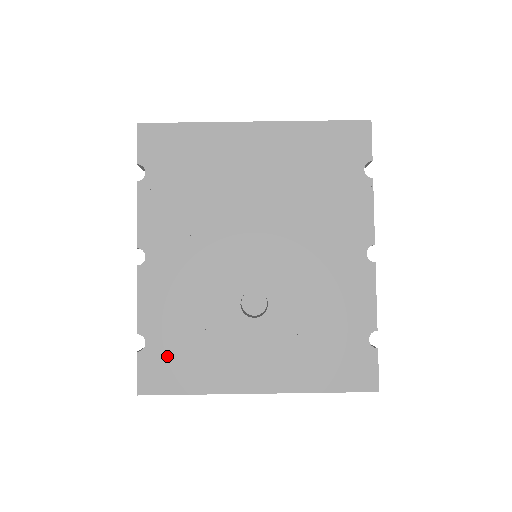
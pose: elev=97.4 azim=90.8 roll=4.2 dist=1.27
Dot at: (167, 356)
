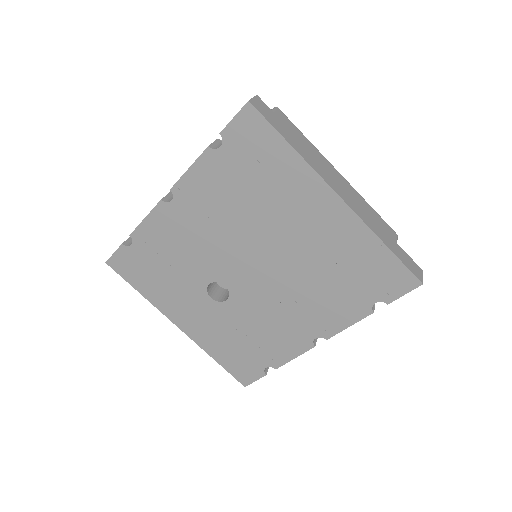
Dot at: (140, 263)
